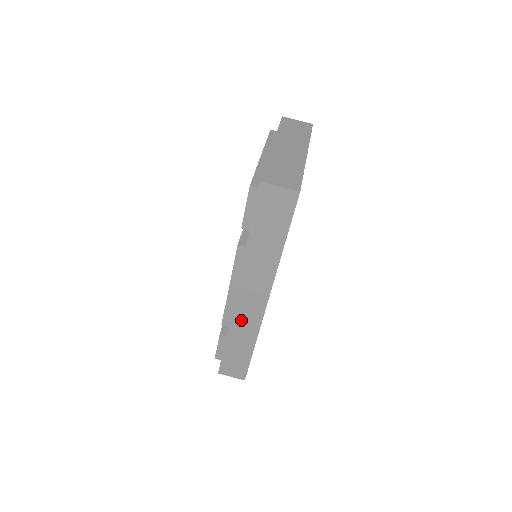
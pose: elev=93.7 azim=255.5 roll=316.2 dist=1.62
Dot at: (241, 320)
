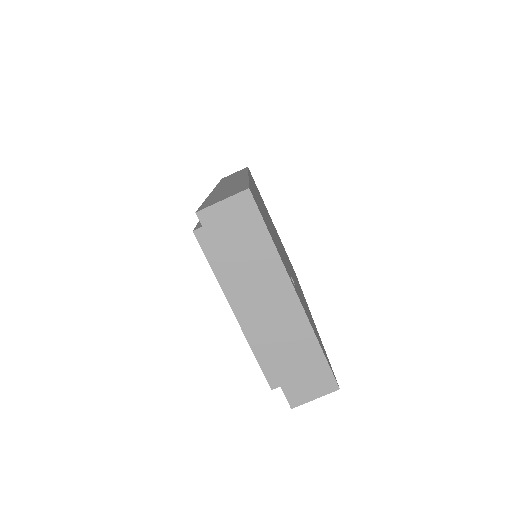
Dot at: occluded
